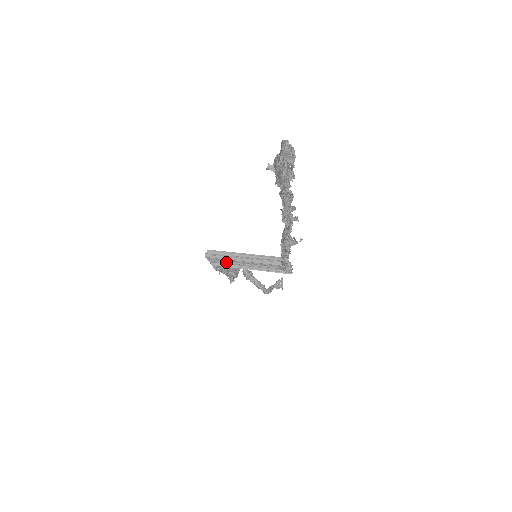
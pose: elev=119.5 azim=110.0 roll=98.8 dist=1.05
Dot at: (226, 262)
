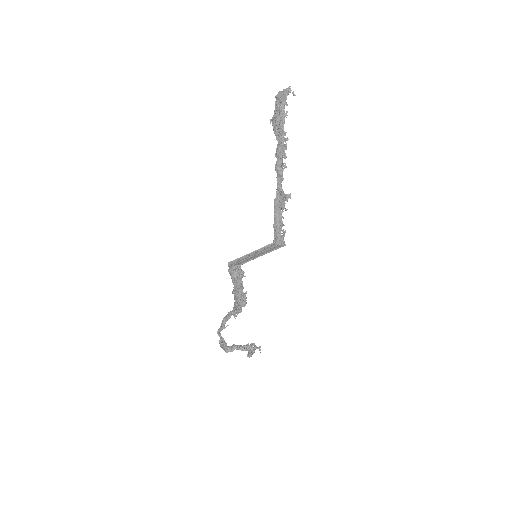
Dot at: (246, 260)
